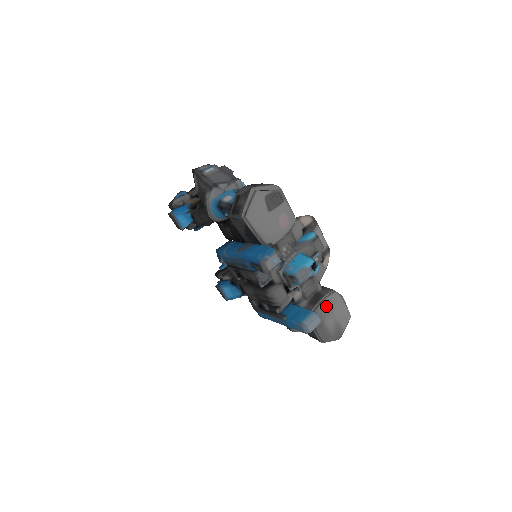
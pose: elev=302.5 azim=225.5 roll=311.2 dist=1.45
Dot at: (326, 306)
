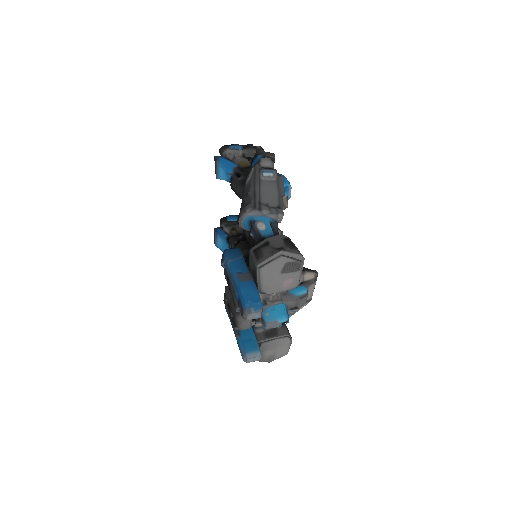
Dot at: (274, 343)
